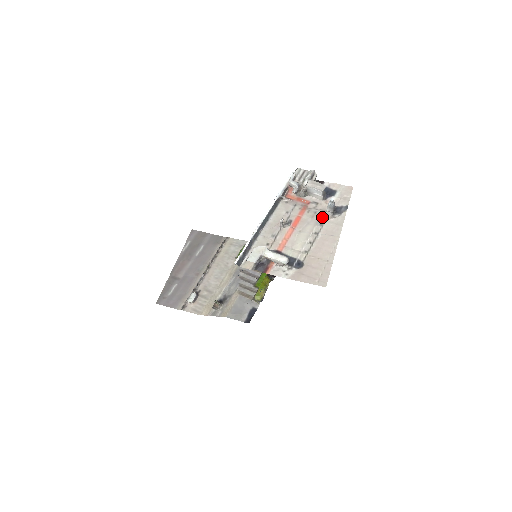
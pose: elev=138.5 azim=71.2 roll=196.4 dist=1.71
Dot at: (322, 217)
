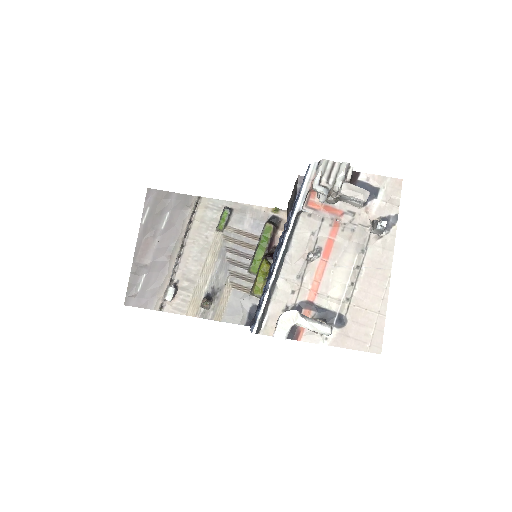
Dot at: (364, 238)
